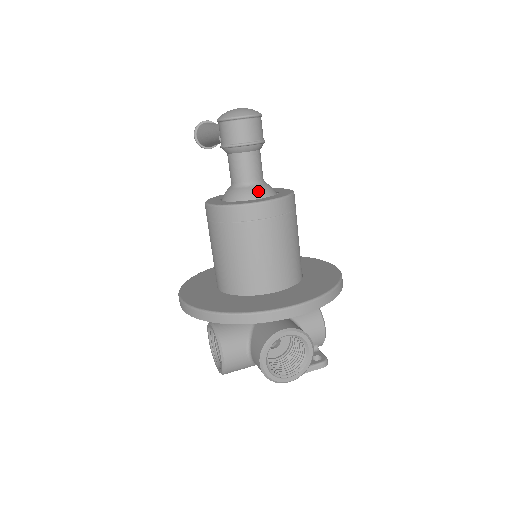
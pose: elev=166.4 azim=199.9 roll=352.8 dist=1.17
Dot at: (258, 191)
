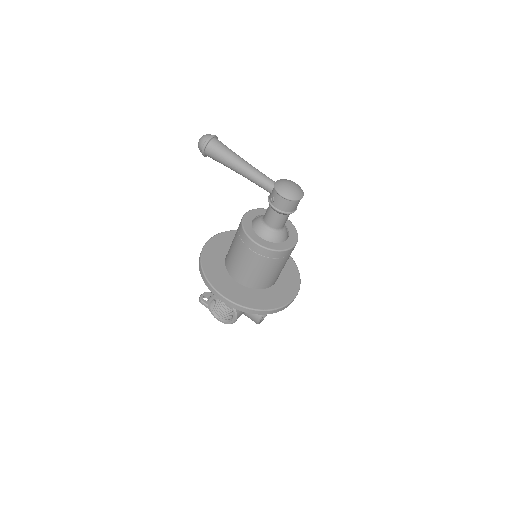
Dot at: (285, 233)
